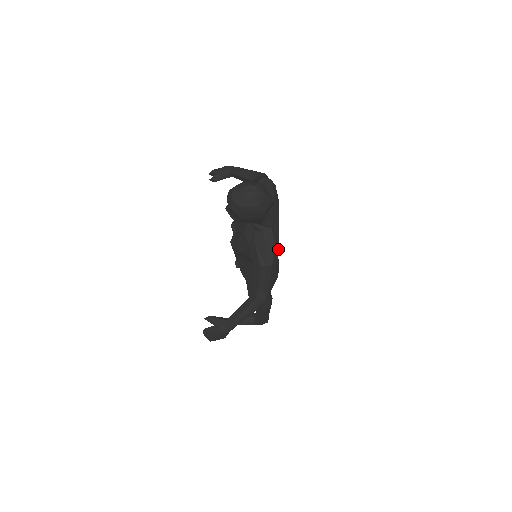
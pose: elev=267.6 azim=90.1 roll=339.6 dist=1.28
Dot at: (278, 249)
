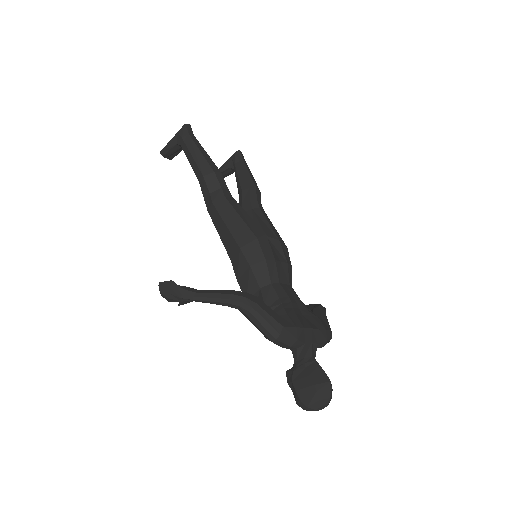
Dot at: (326, 331)
